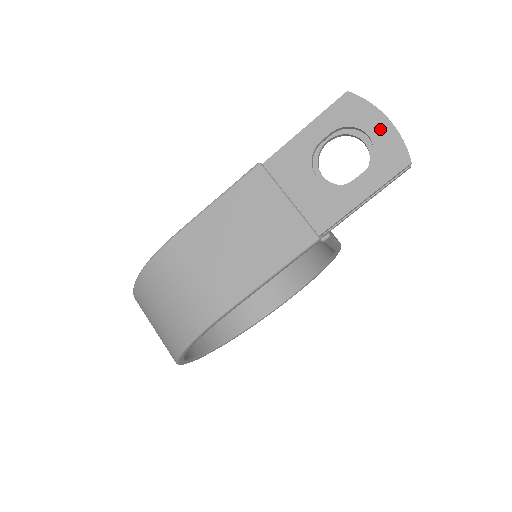
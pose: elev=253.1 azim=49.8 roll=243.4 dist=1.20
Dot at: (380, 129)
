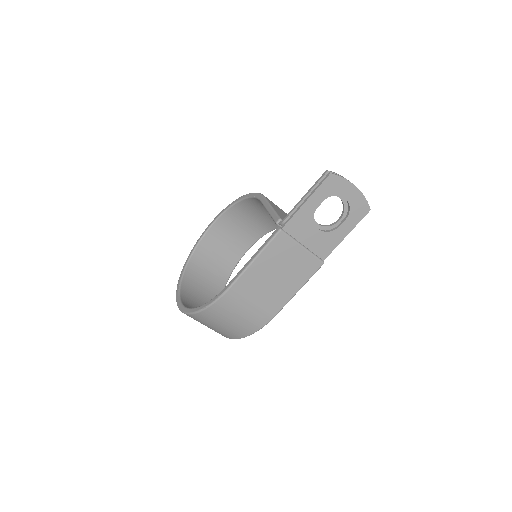
Dot at: (352, 194)
